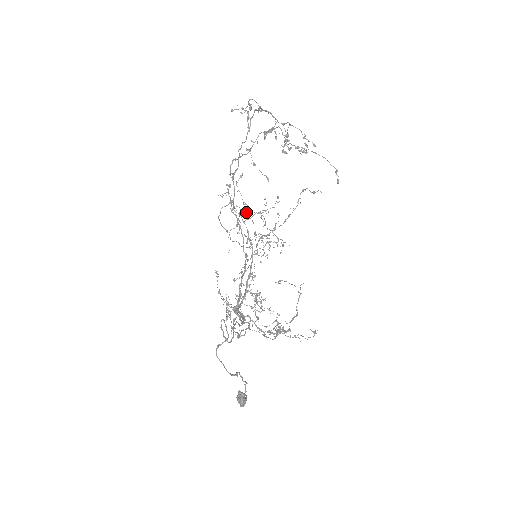
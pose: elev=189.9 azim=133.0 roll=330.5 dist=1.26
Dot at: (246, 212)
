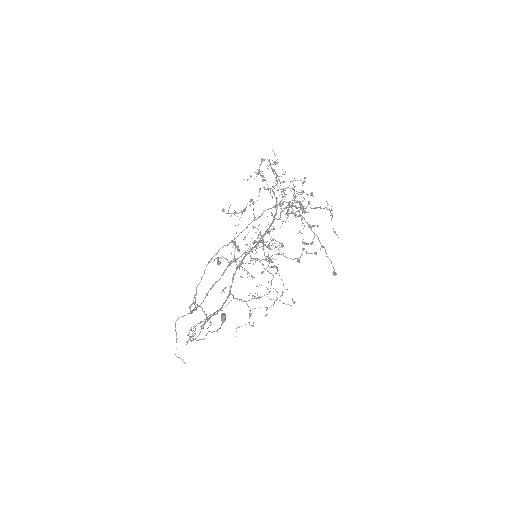
Dot at: (272, 196)
